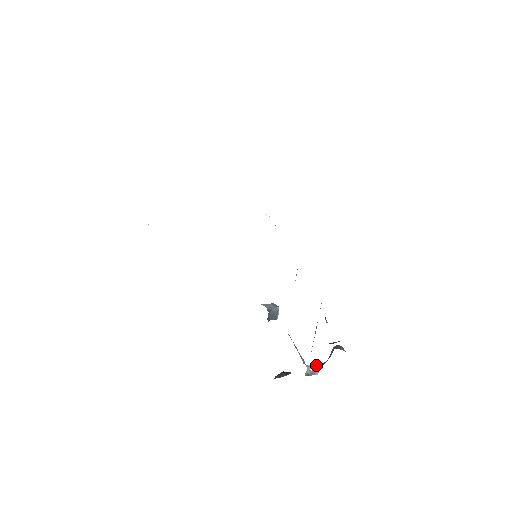
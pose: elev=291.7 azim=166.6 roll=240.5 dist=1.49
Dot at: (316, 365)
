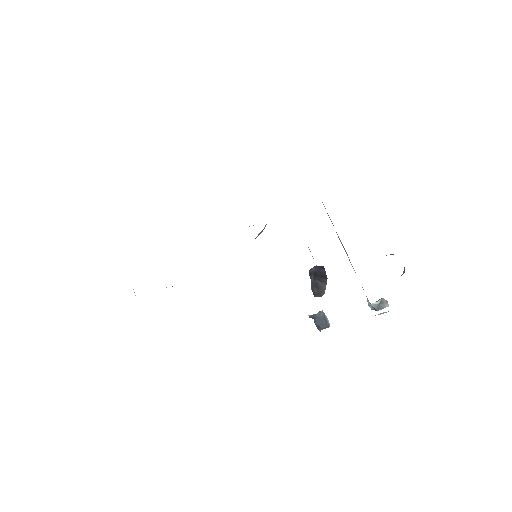
Dot at: occluded
